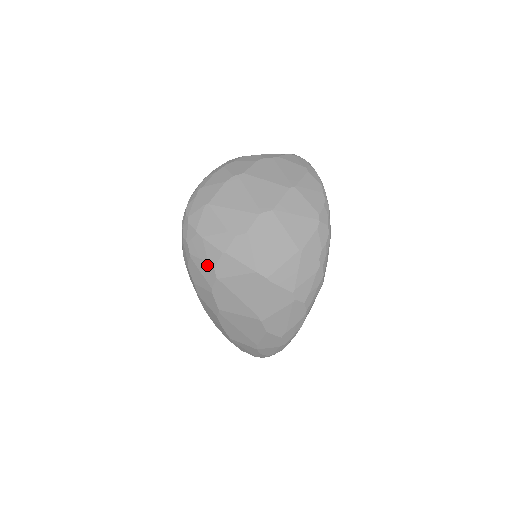
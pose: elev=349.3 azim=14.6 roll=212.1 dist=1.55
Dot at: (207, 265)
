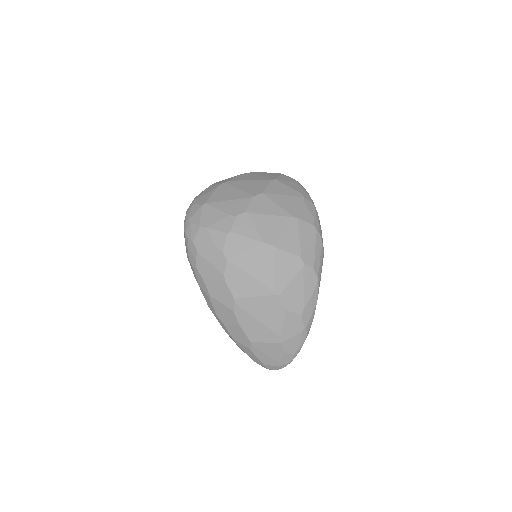
Dot at: (215, 251)
